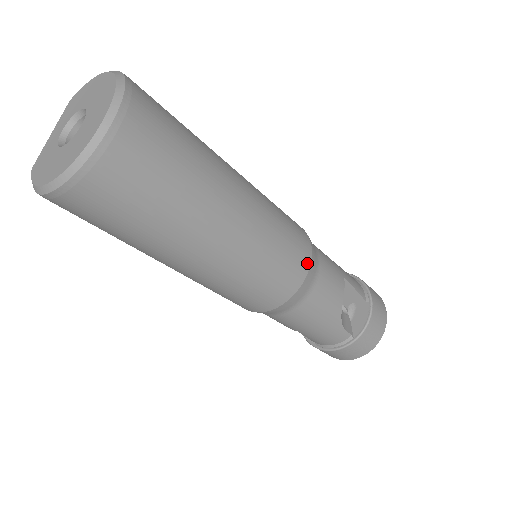
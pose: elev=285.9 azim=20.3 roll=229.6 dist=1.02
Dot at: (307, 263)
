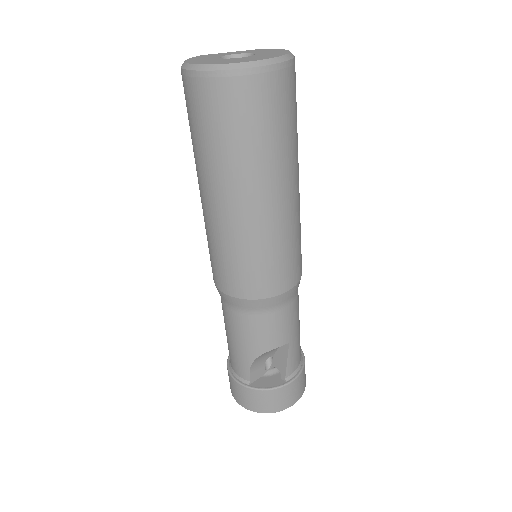
Dot at: (270, 293)
